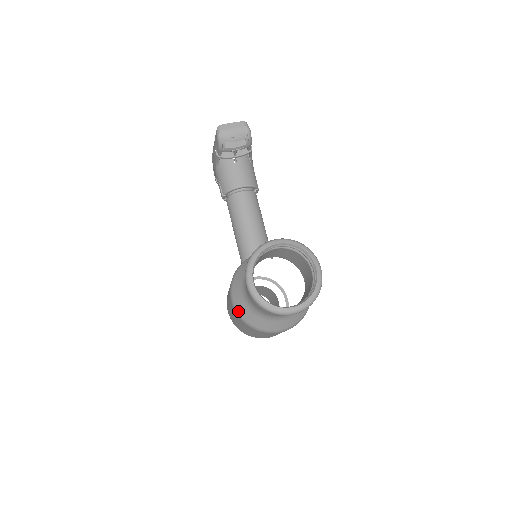
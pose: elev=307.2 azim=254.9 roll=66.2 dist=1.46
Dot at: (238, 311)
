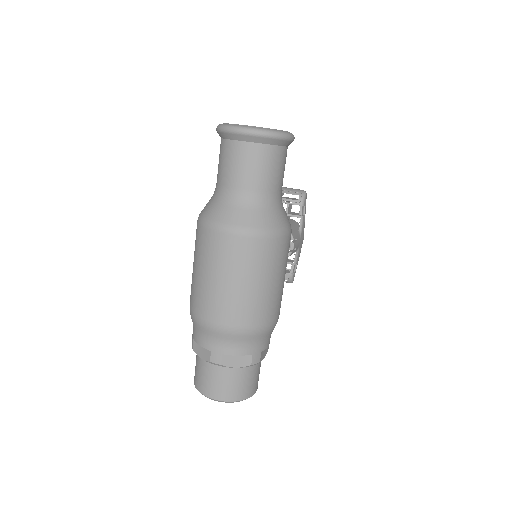
Dot at: (200, 213)
